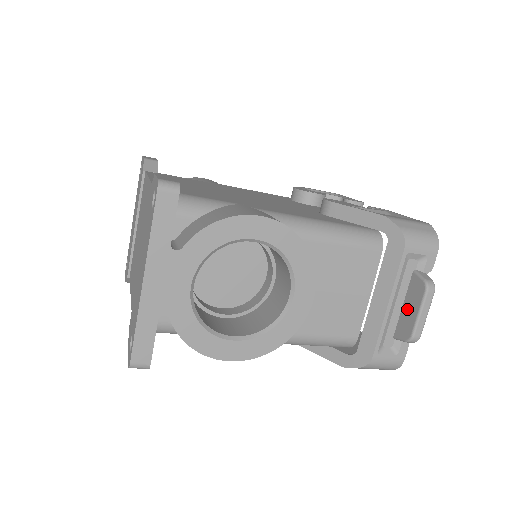
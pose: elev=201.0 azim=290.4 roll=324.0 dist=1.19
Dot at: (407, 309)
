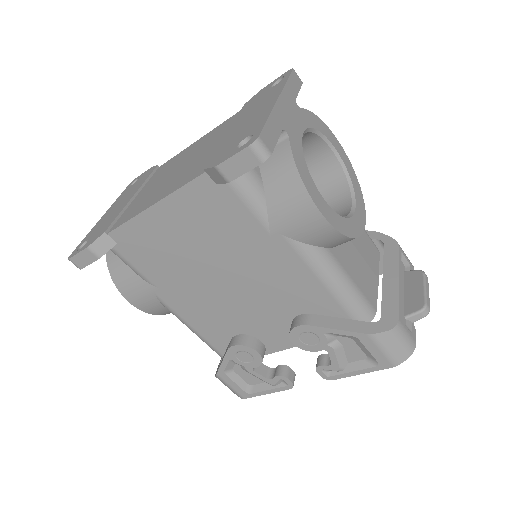
Dot at: (410, 292)
